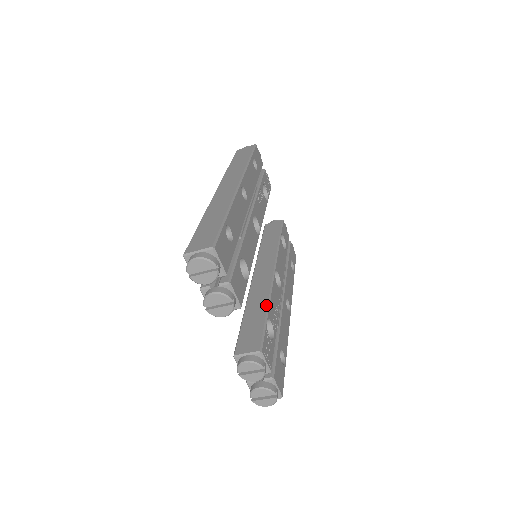
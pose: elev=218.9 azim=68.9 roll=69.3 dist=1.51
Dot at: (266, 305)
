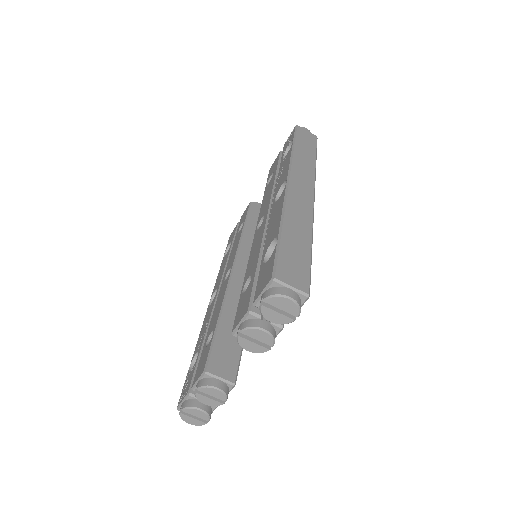
Dot at: occluded
